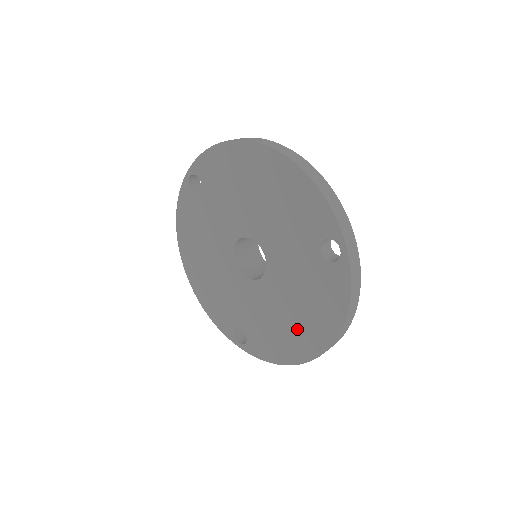
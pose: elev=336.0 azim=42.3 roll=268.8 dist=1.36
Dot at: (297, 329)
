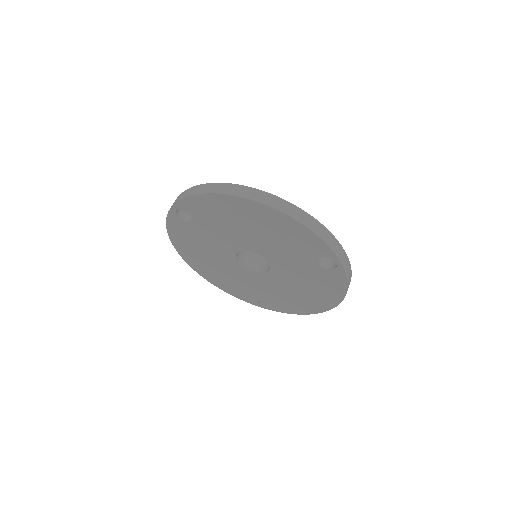
Dot at: (304, 299)
